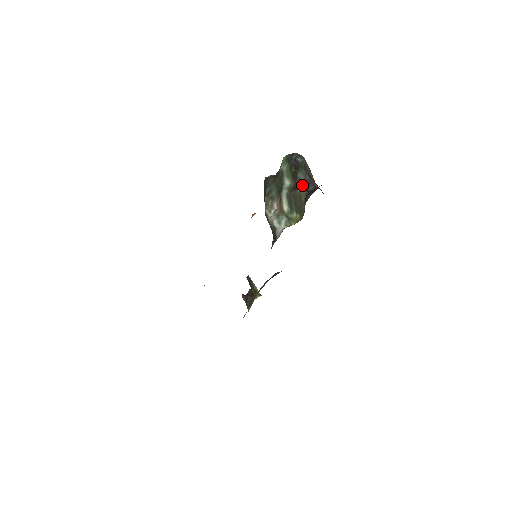
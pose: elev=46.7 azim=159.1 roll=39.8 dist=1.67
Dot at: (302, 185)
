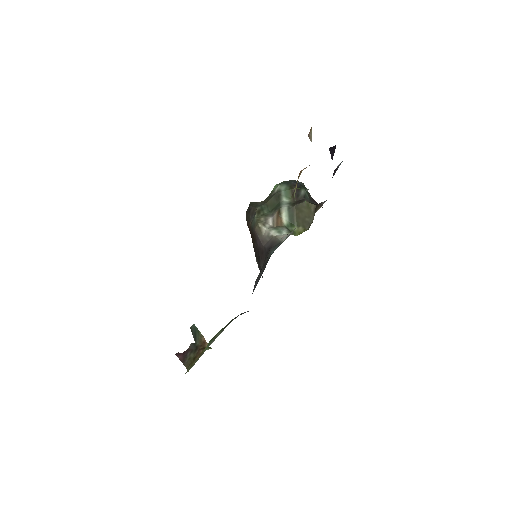
Dot at: (307, 199)
